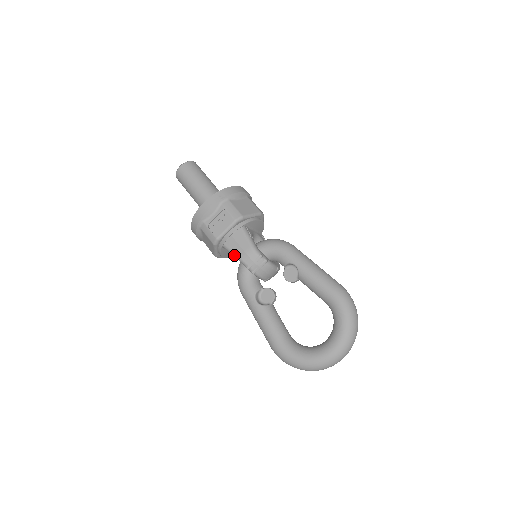
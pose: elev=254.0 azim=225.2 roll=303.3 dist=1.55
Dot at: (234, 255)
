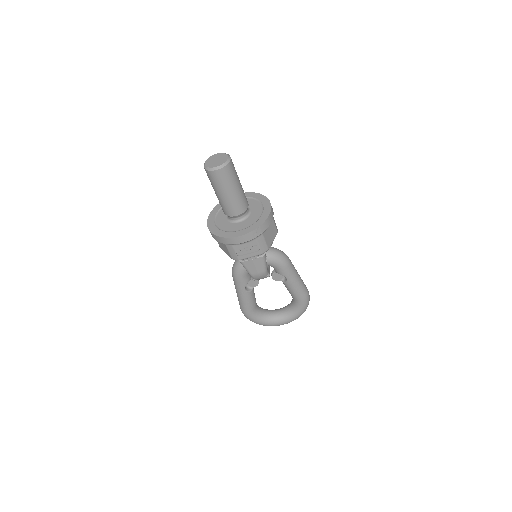
Dot at: (247, 271)
